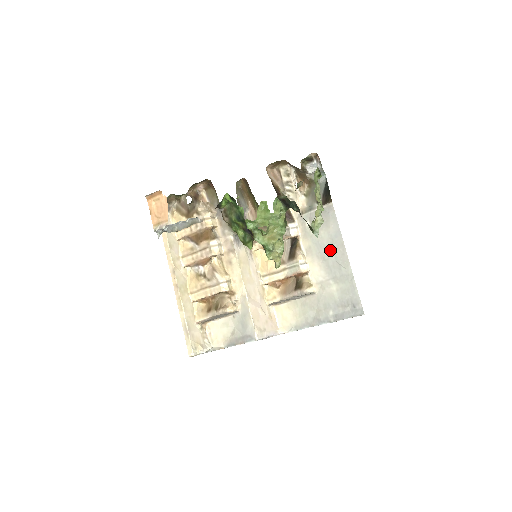
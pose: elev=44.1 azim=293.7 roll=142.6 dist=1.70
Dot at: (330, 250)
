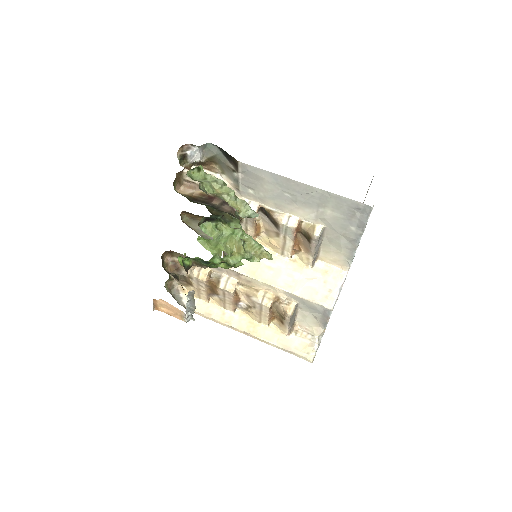
Dot at: (287, 192)
